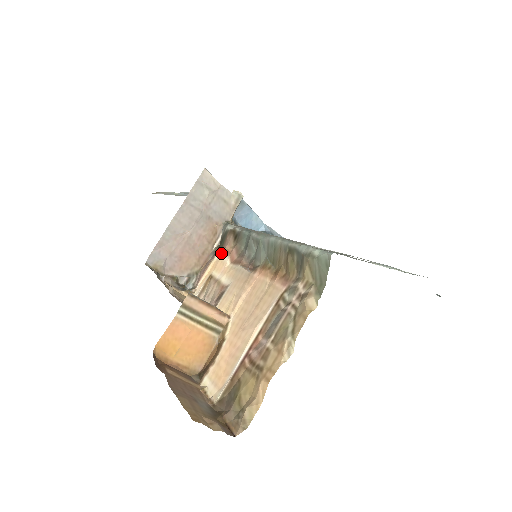
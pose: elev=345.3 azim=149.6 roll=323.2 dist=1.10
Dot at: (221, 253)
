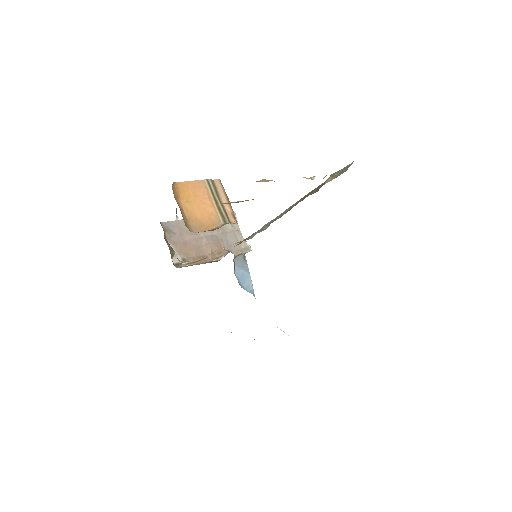
Dot at: occluded
